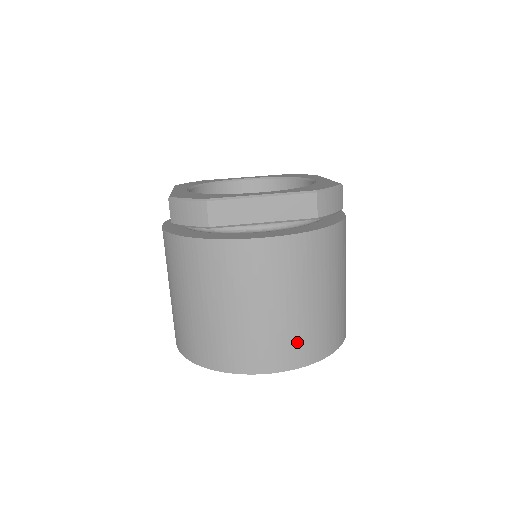
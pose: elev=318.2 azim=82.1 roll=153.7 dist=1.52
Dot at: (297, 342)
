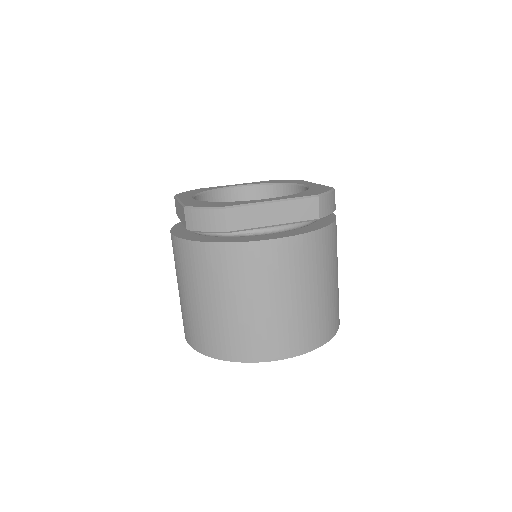
Dot at: (306, 329)
